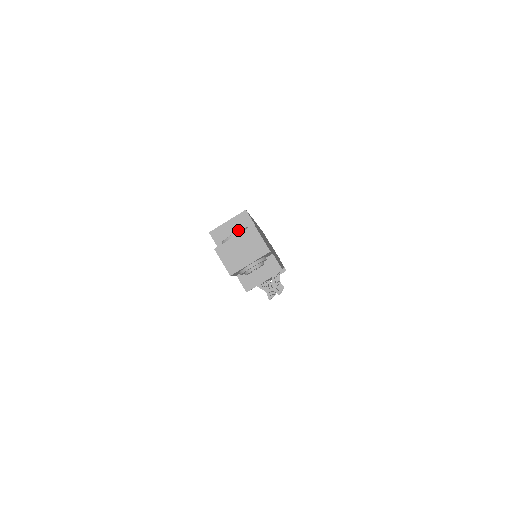
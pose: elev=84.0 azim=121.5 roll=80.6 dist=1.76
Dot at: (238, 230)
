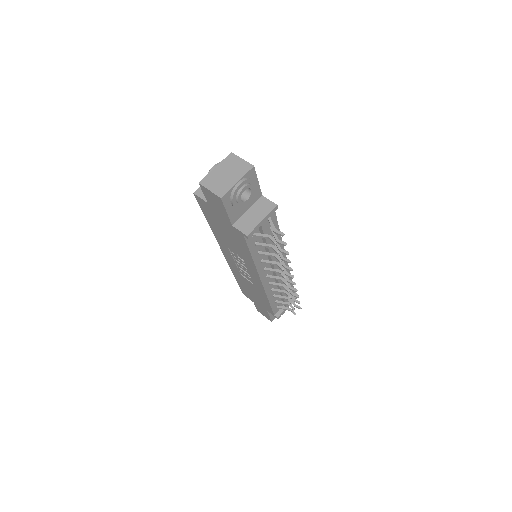
Dot at: occluded
